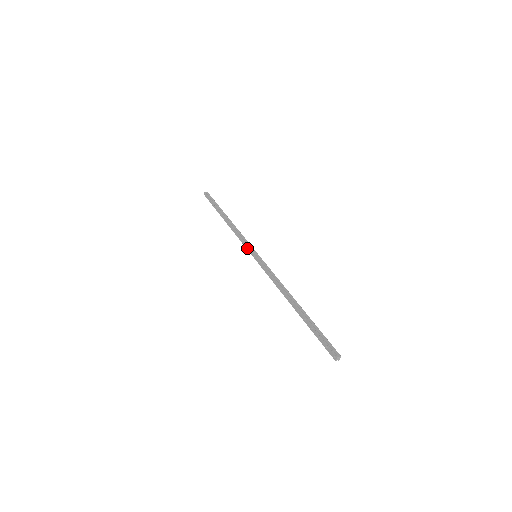
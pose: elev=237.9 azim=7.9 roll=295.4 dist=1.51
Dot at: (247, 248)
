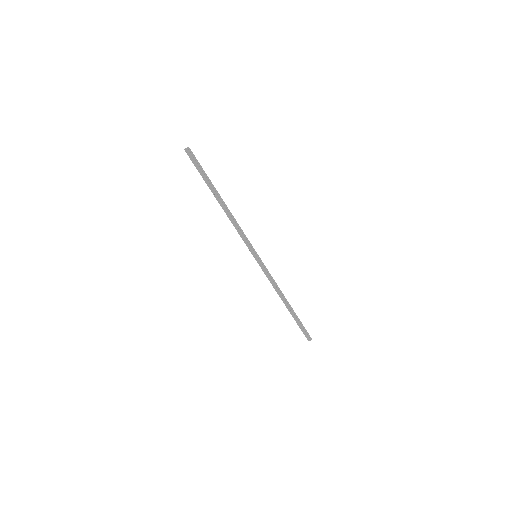
Dot at: (248, 246)
